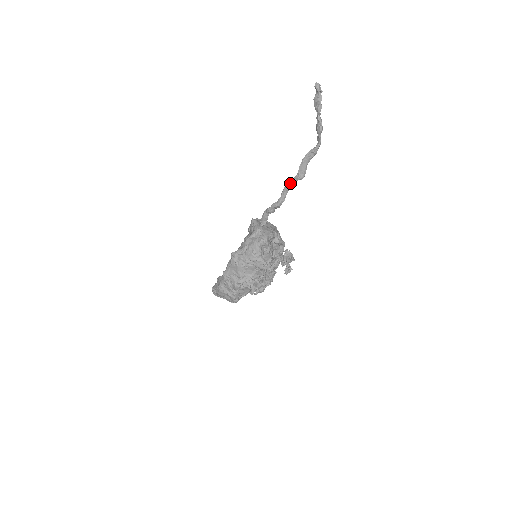
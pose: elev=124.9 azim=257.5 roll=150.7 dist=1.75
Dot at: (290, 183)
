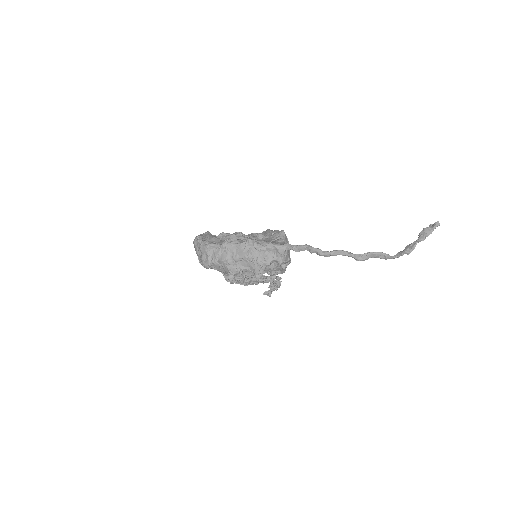
Dot at: (348, 253)
